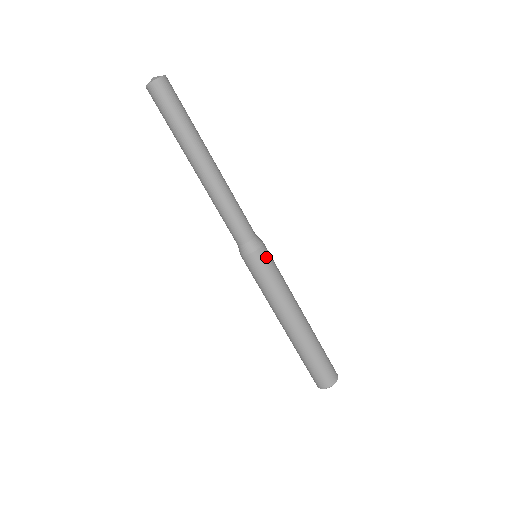
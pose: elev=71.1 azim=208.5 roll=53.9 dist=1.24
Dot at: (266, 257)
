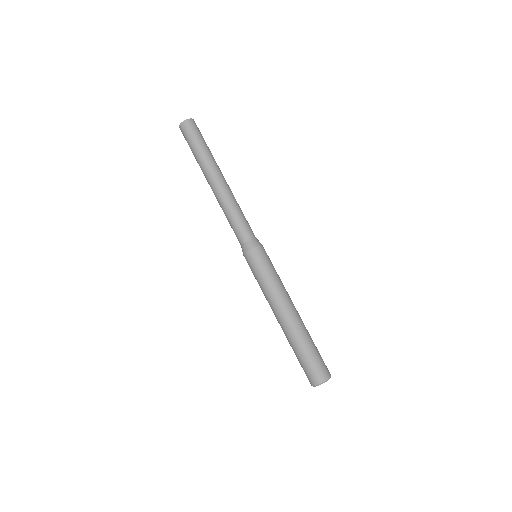
Dot at: (260, 256)
